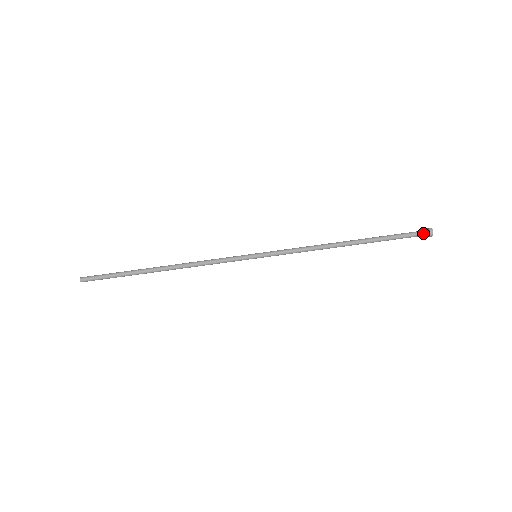
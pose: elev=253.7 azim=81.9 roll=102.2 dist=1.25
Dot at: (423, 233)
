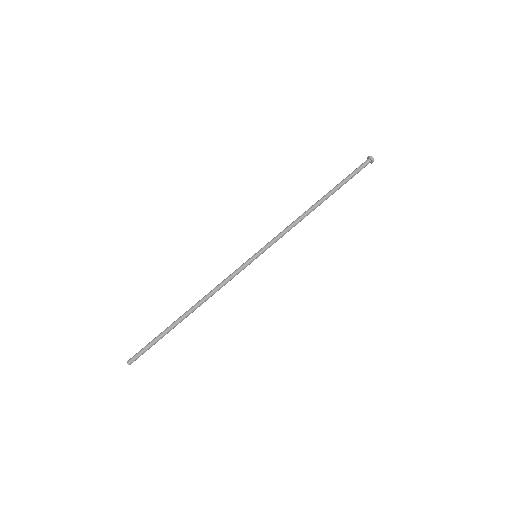
Dot at: (365, 162)
